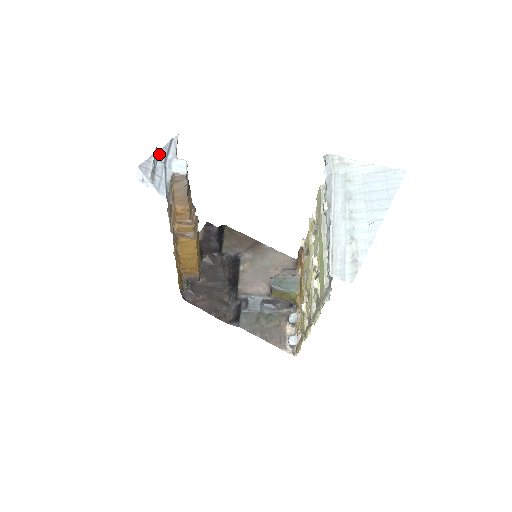
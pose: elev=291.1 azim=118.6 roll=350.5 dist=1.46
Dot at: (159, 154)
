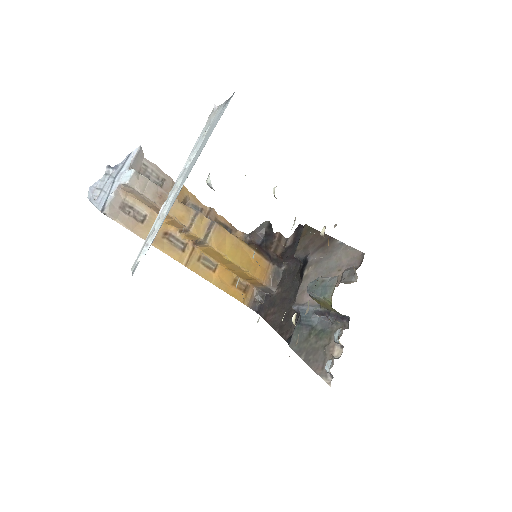
Dot at: (114, 171)
